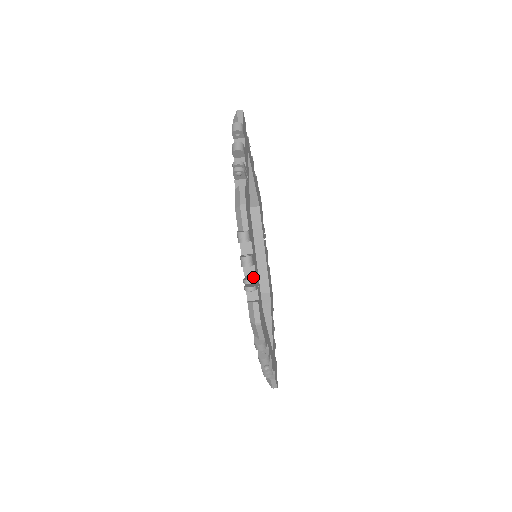
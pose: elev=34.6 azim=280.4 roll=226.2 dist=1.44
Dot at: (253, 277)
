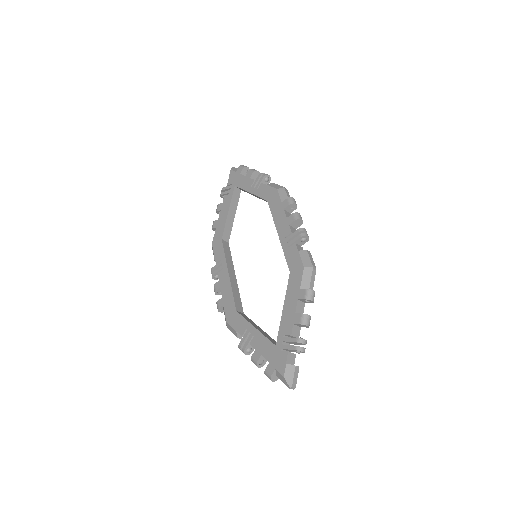
Dot at: occluded
